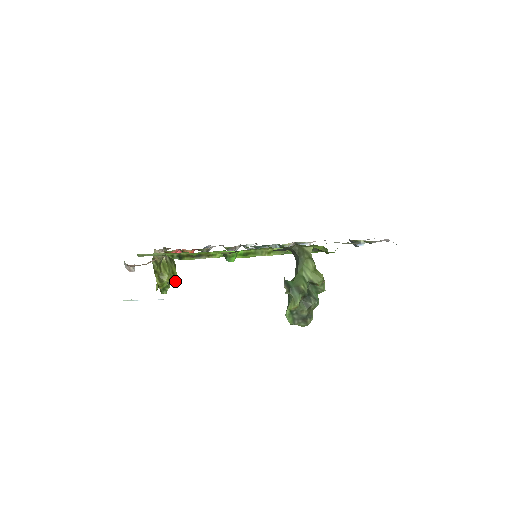
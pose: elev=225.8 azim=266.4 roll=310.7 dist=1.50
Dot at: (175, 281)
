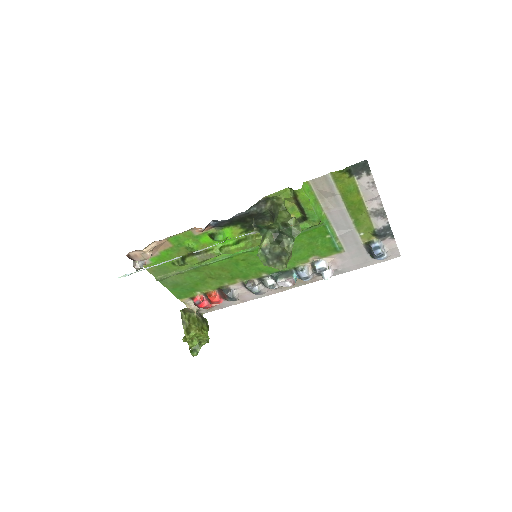
Dot at: (206, 341)
